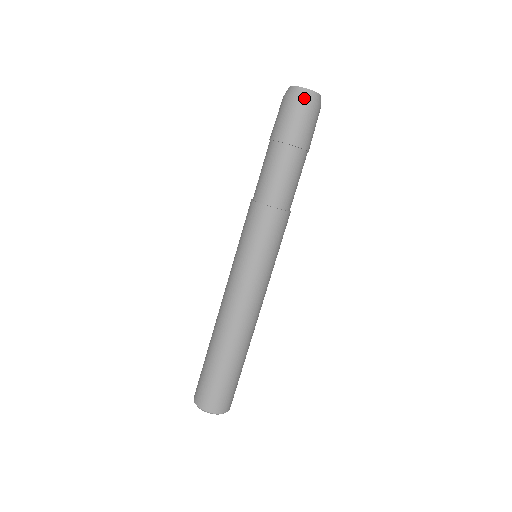
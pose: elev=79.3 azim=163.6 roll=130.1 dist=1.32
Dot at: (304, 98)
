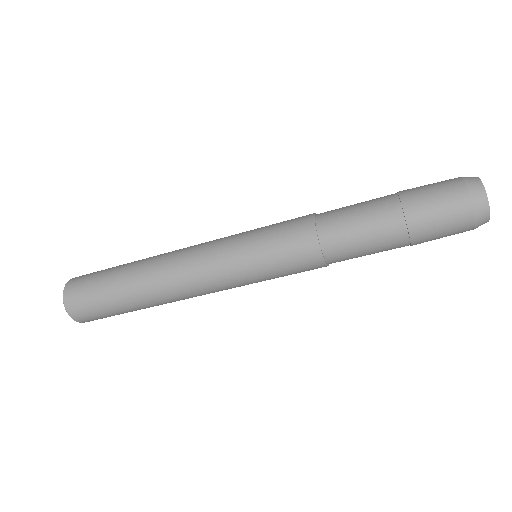
Dot at: (476, 213)
